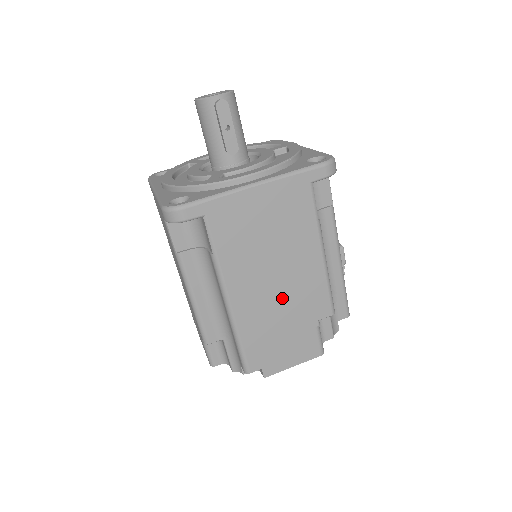
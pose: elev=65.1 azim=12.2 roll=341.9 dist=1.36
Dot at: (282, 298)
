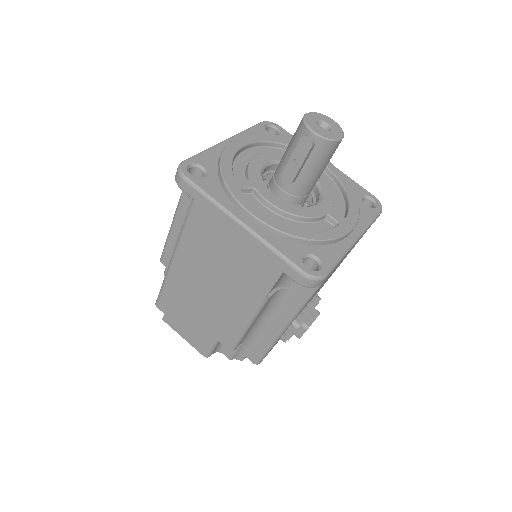
Dot at: (205, 301)
